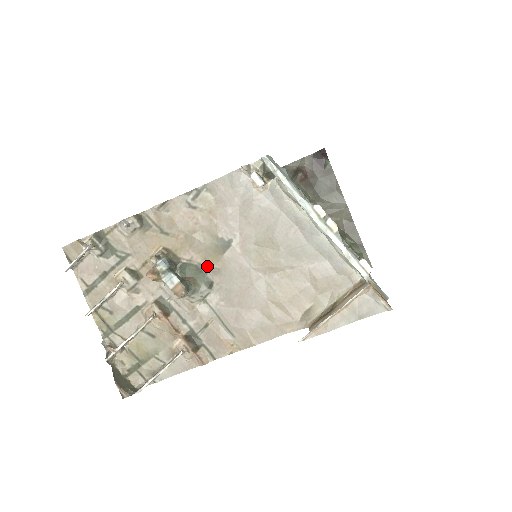
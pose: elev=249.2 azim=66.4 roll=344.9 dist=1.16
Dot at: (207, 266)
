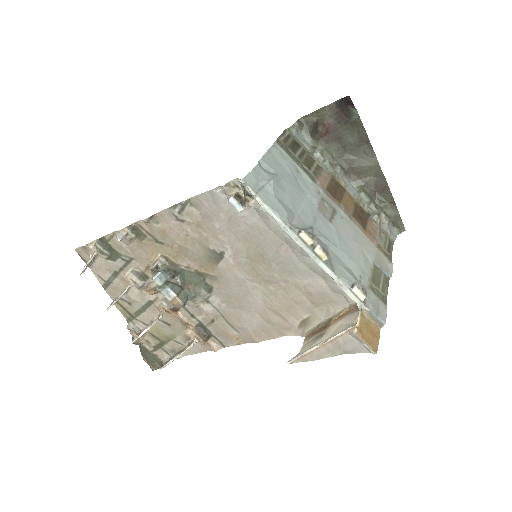
Dot at: (204, 273)
